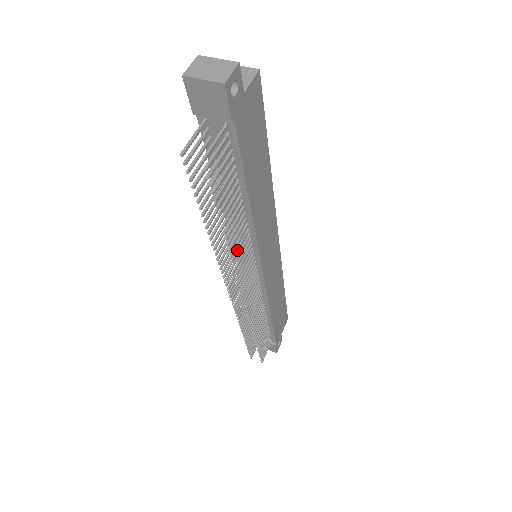
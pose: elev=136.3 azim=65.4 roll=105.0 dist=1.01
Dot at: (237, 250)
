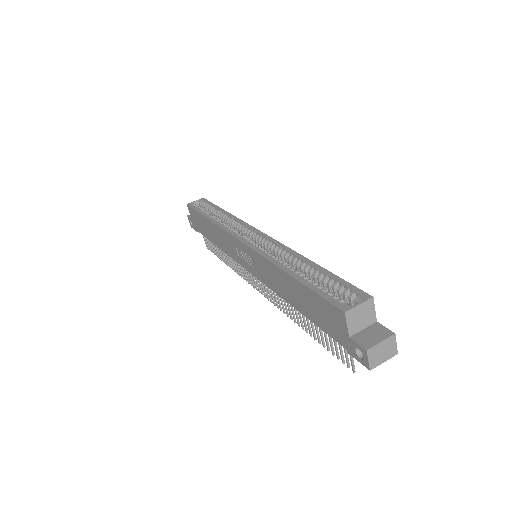
Dot at: occluded
